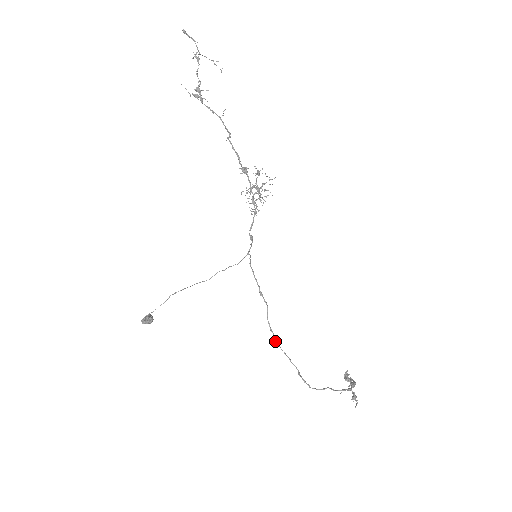
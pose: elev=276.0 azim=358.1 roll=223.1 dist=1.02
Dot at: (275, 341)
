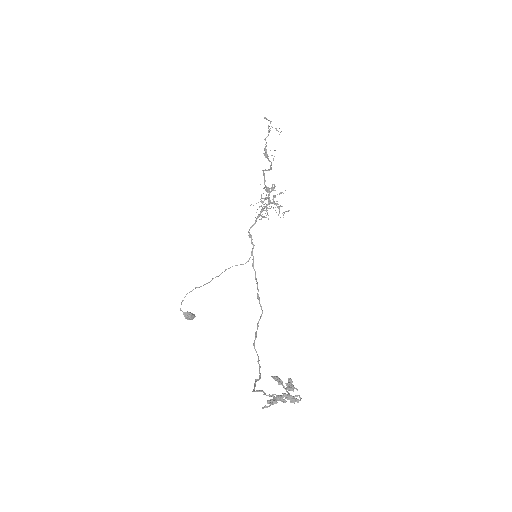
Dot at: (253, 344)
